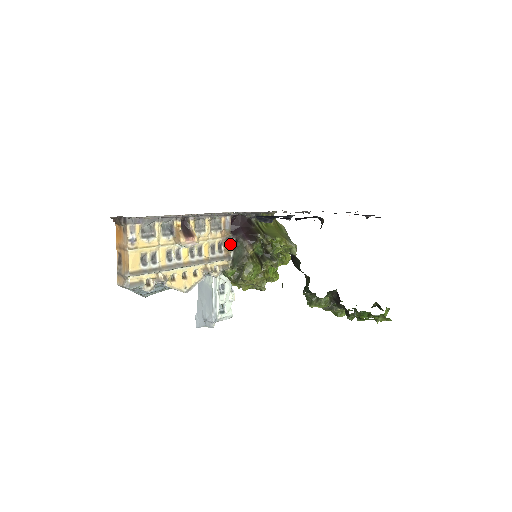
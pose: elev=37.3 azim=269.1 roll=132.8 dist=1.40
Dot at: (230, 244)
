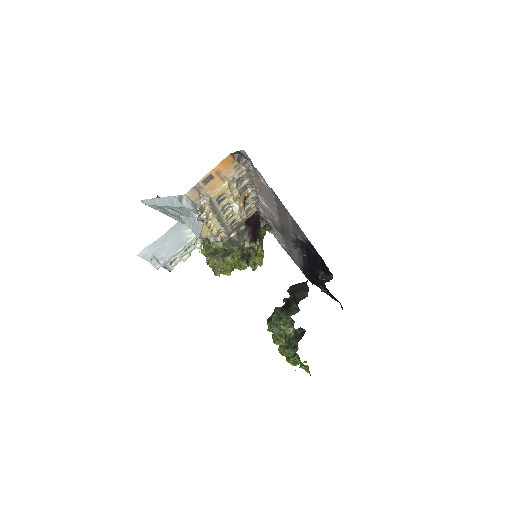
Dot at: (237, 227)
